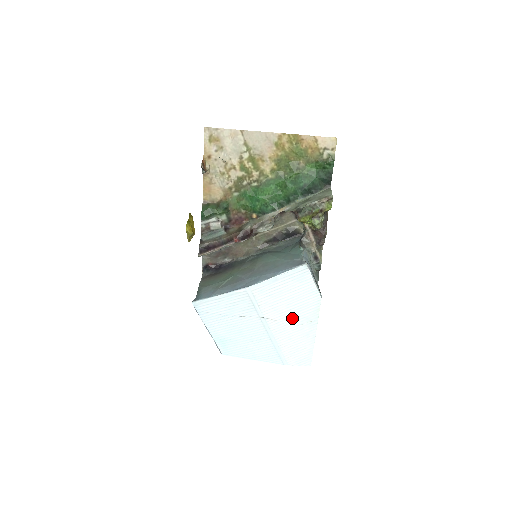
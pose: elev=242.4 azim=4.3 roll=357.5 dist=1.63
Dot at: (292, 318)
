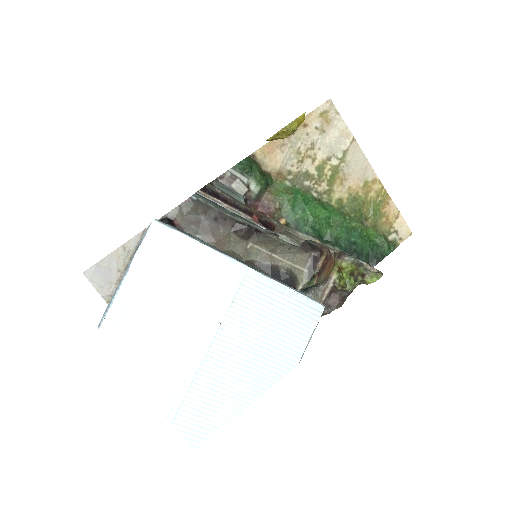
Dot at: (247, 358)
